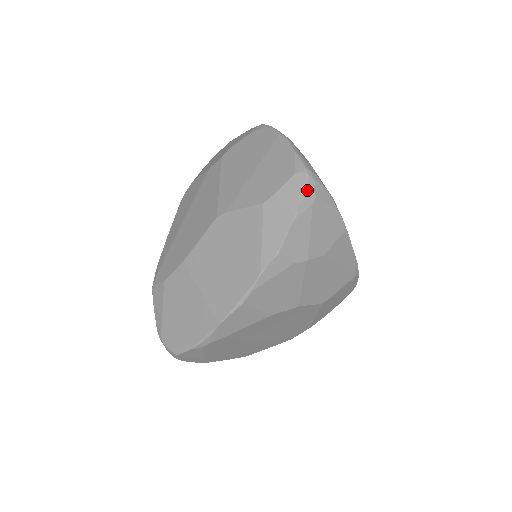
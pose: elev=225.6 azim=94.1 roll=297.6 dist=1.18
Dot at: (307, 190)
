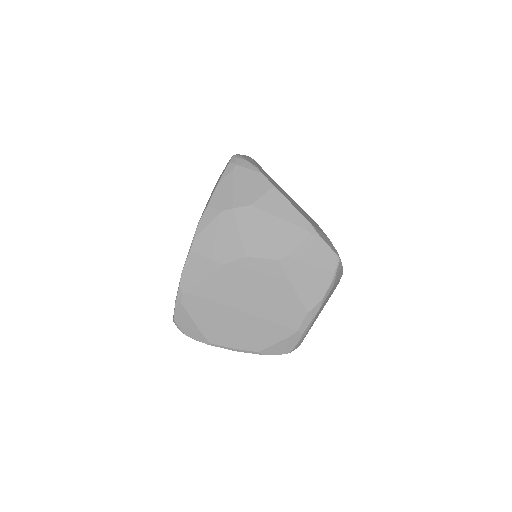
Dot at: (229, 163)
